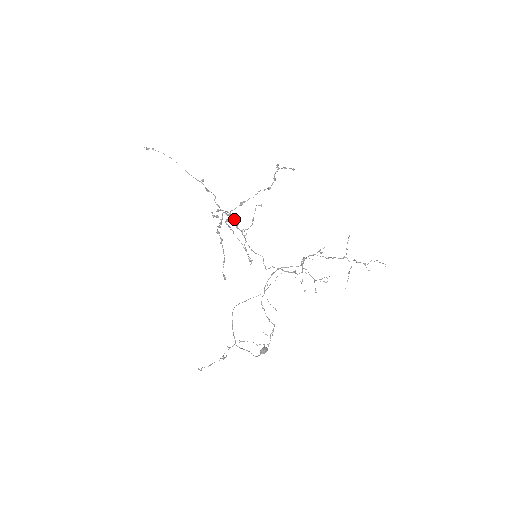
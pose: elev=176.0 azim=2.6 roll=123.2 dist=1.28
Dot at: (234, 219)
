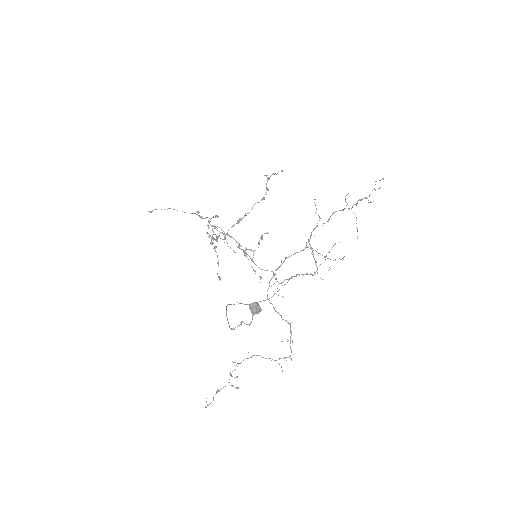
Dot at: occluded
